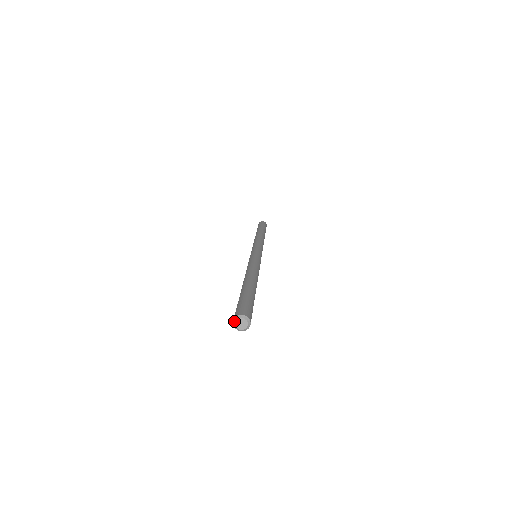
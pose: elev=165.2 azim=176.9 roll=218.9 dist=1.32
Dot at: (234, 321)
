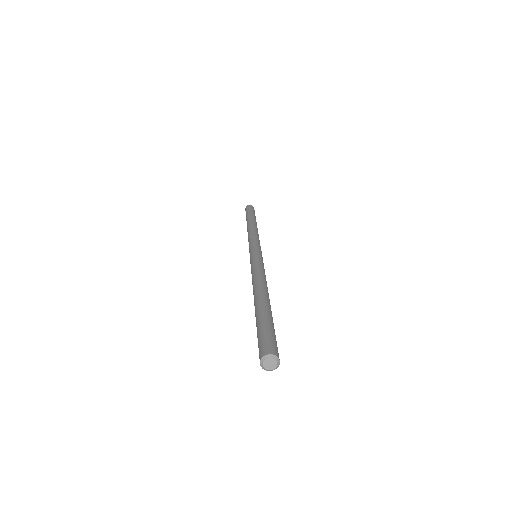
Dot at: (265, 357)
